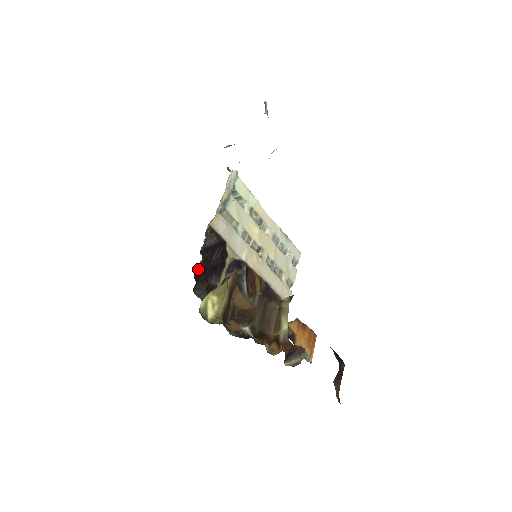
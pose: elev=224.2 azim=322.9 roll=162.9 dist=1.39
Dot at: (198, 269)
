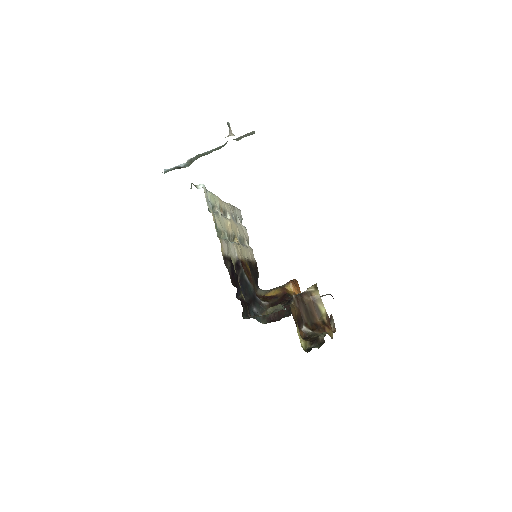
Dot at: occluded
